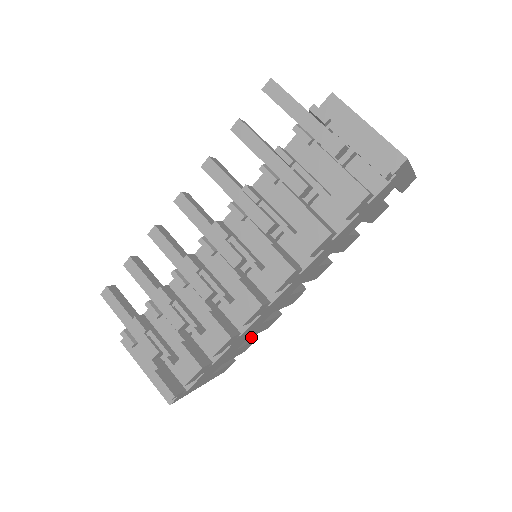
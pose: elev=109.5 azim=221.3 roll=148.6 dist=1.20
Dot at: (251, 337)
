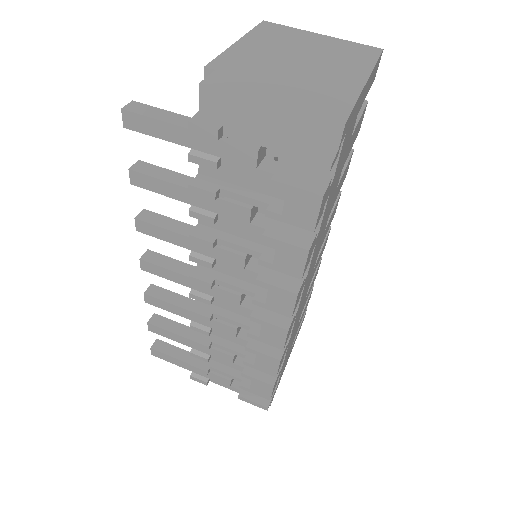
Dot at: occluded
